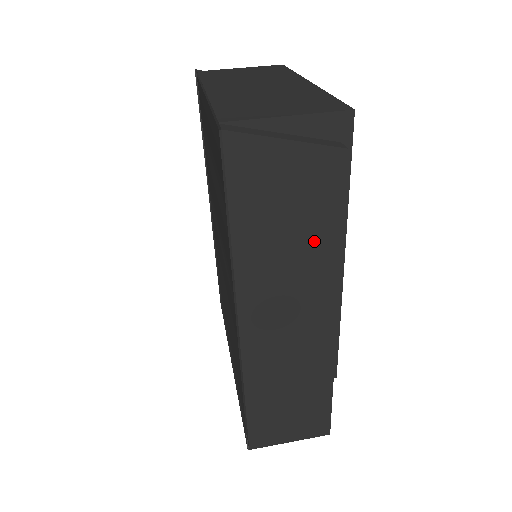
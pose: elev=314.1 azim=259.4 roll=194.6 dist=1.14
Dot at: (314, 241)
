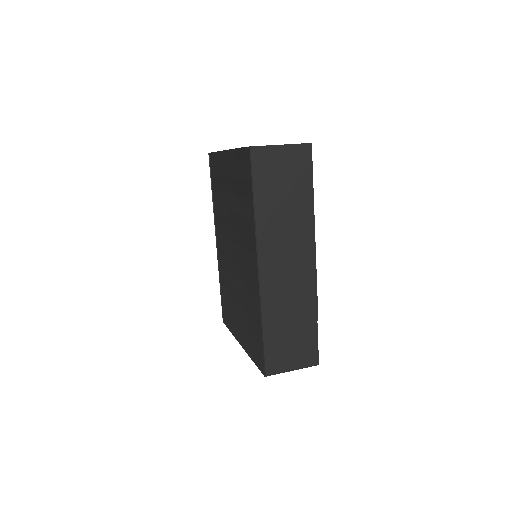
Dot at: (298, 211)
